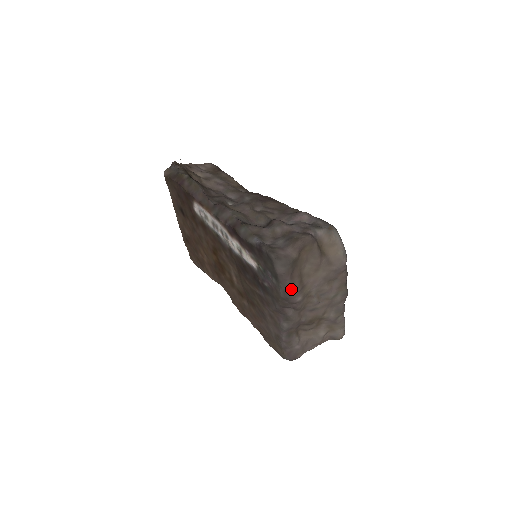
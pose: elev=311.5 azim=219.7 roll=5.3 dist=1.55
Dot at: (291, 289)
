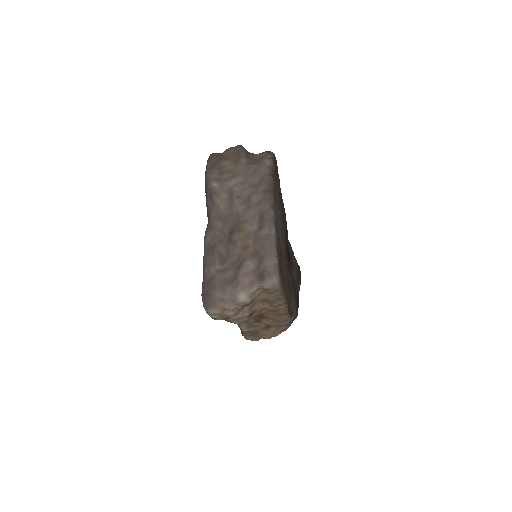
Dot at: (209, 172)
